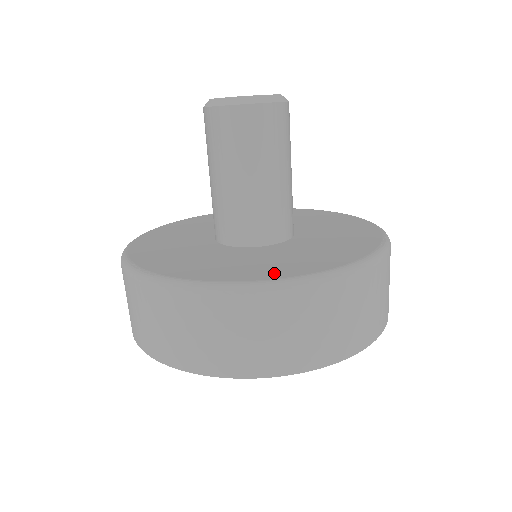
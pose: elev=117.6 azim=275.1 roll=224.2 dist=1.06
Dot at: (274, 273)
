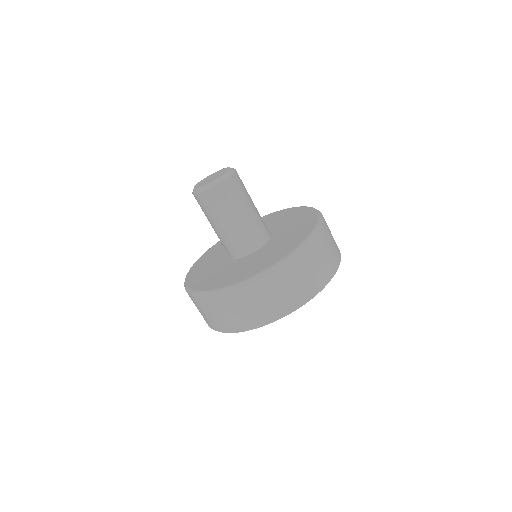
Dot at: (294, 245)
